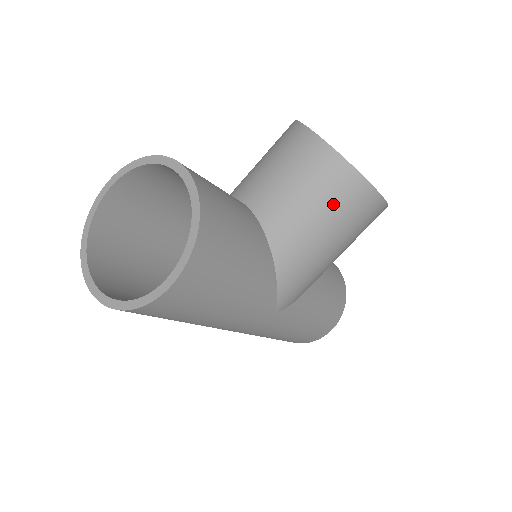
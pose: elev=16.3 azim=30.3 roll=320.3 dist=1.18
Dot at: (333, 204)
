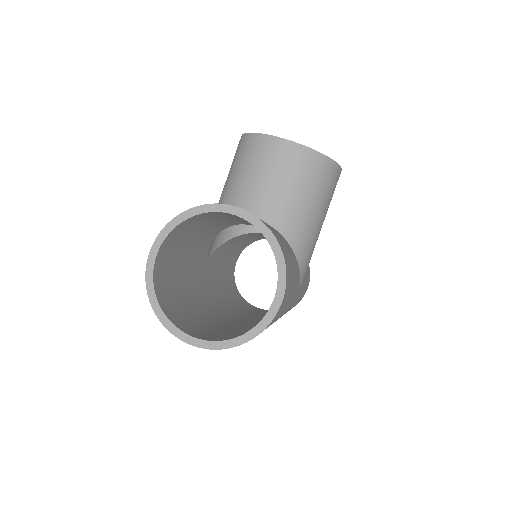
Dot at: (318, 188)
